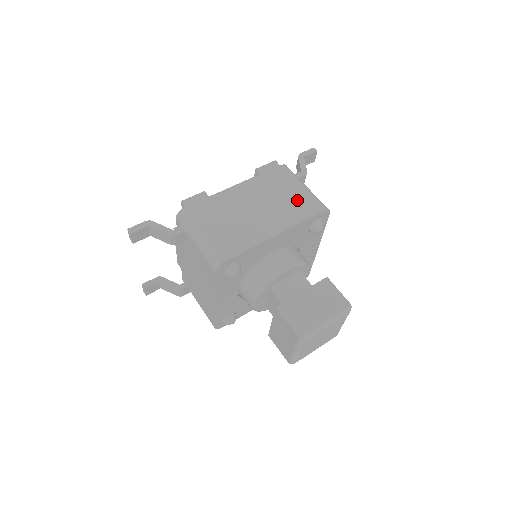
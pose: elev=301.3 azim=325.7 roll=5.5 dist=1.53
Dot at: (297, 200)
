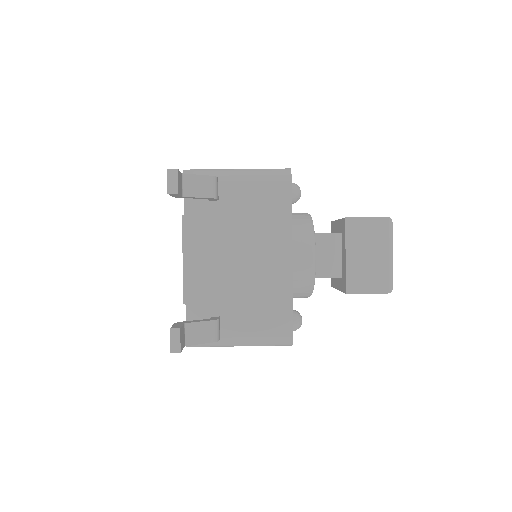
Dot at: occluded
